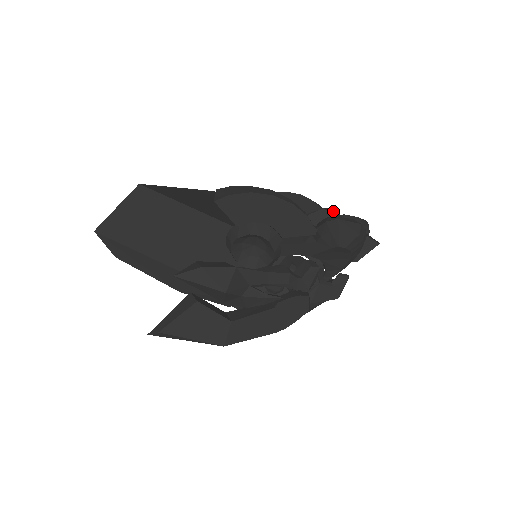
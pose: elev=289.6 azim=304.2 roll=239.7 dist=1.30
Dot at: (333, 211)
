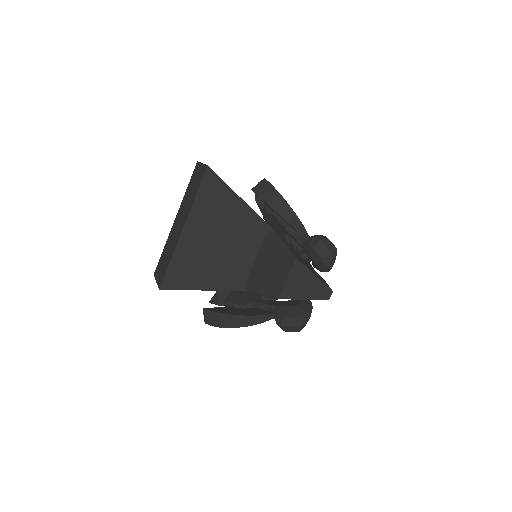
Dot at: (294, 272)
